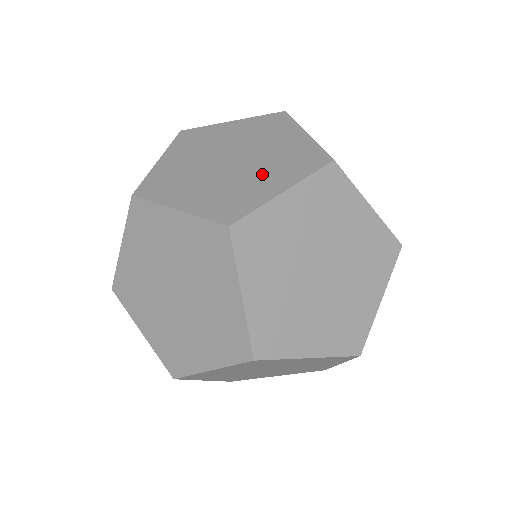
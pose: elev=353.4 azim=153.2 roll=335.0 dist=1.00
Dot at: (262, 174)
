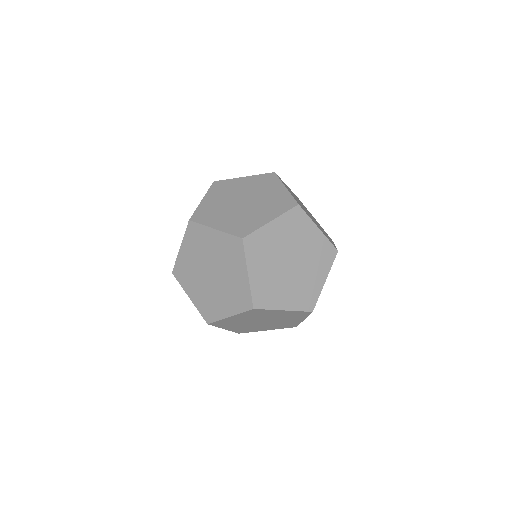
Dot at: occluded
